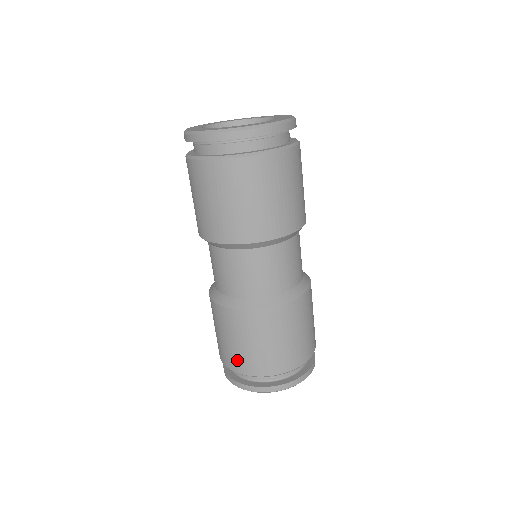
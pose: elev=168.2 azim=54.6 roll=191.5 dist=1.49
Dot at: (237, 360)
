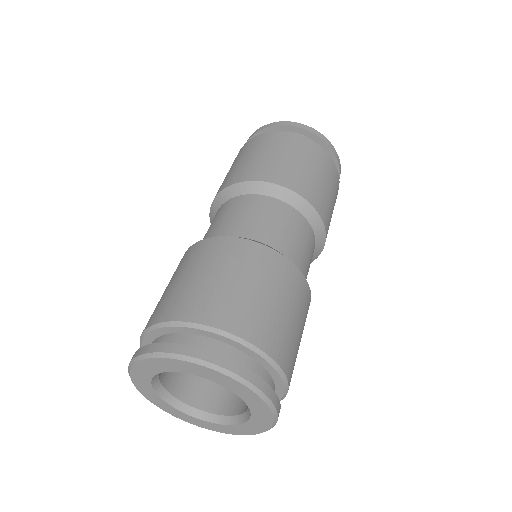
Dot at: occluded
